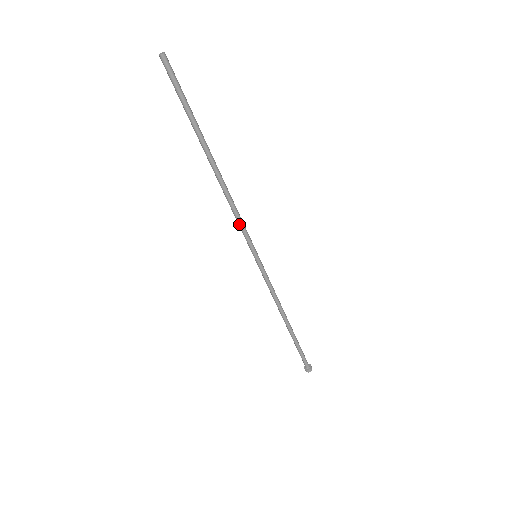
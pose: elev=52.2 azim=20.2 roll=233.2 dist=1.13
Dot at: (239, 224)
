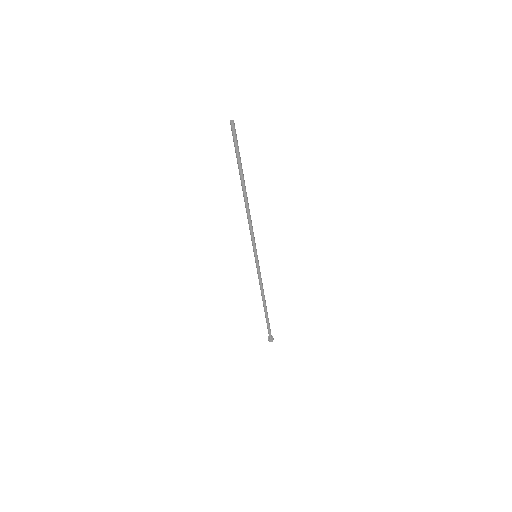
Dot at: (250, 233)
